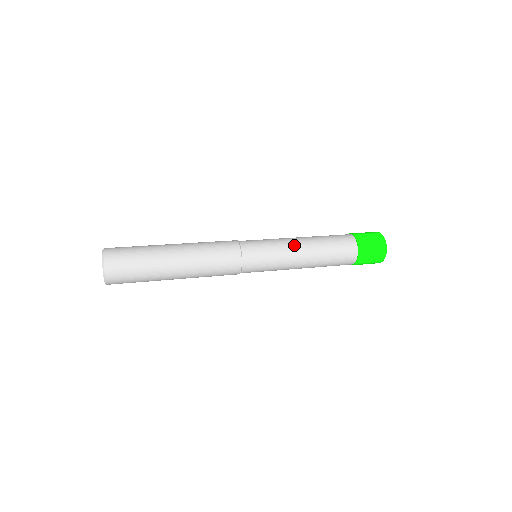
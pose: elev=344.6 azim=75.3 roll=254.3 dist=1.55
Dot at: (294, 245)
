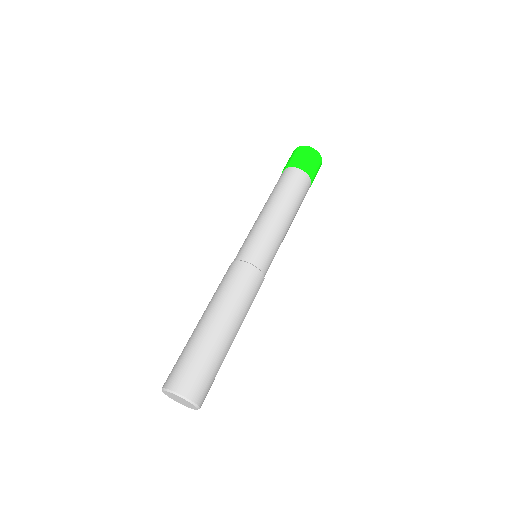
Dot at: (282, 224)
